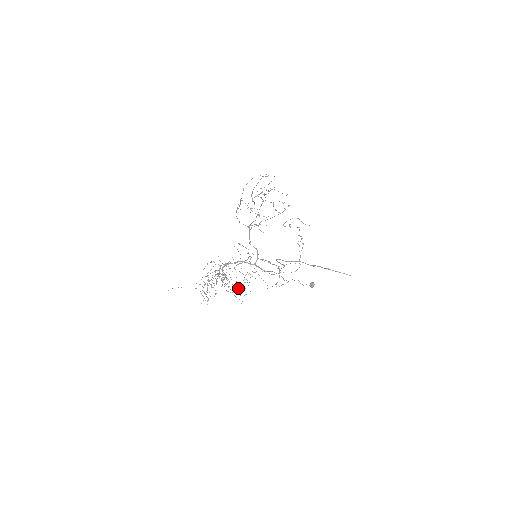
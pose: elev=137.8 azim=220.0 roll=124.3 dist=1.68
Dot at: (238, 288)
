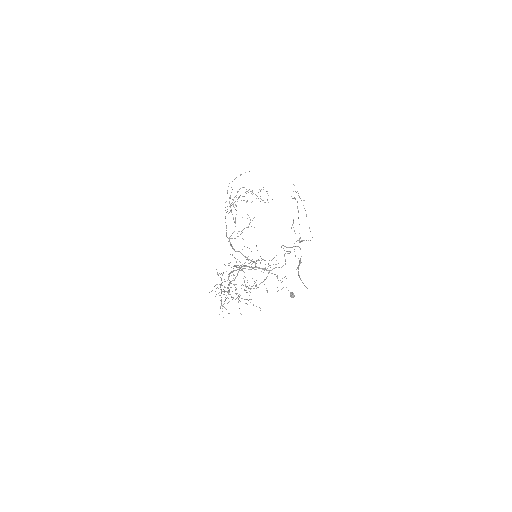
Dot at: (264, 279)
